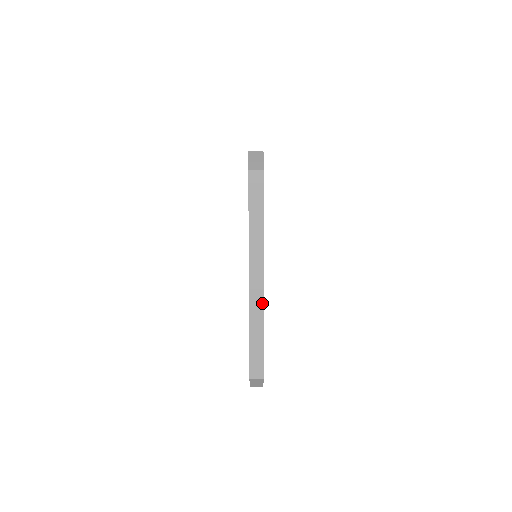
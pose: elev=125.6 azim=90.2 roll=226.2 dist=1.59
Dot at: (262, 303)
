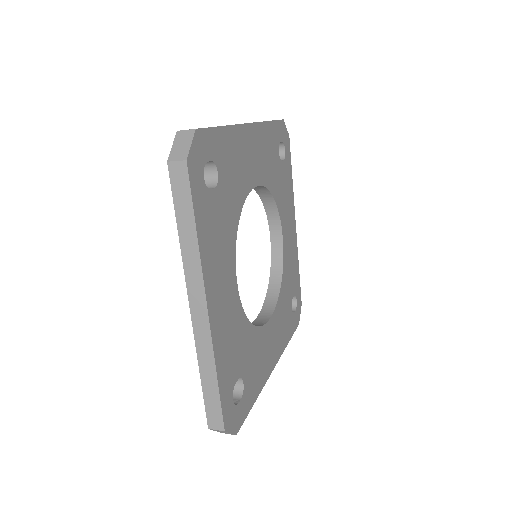
Dot at: (210, 339)
